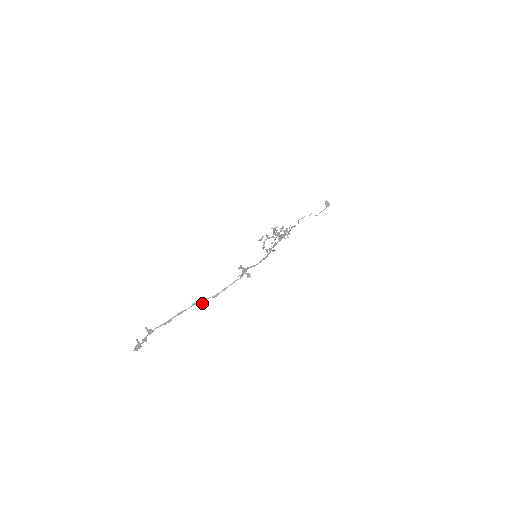
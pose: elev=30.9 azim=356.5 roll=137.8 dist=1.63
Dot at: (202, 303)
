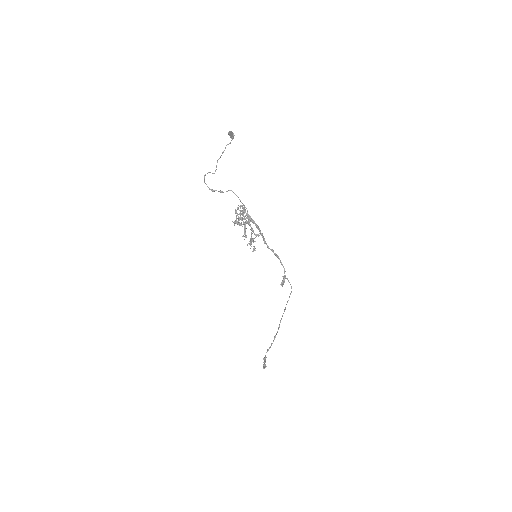
Dot at: occluded
